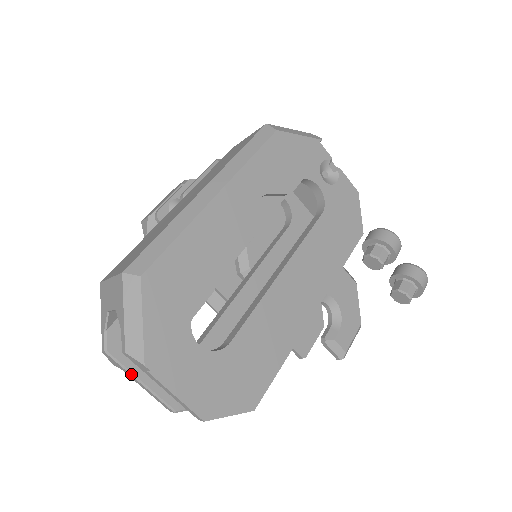
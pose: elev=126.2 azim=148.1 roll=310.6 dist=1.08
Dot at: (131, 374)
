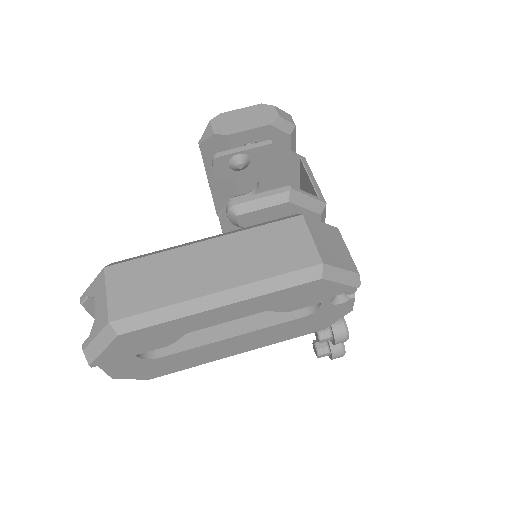
Dot at: (92, 316)
